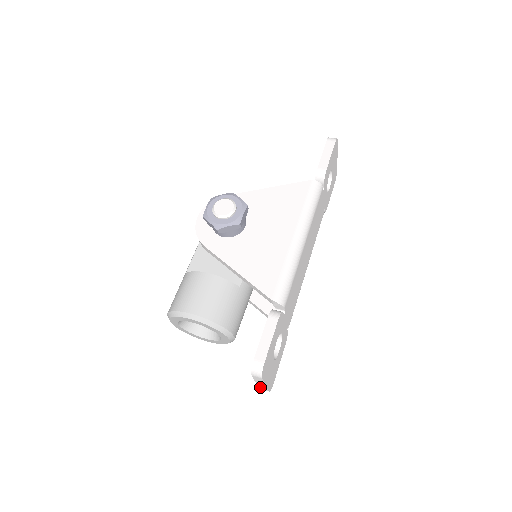
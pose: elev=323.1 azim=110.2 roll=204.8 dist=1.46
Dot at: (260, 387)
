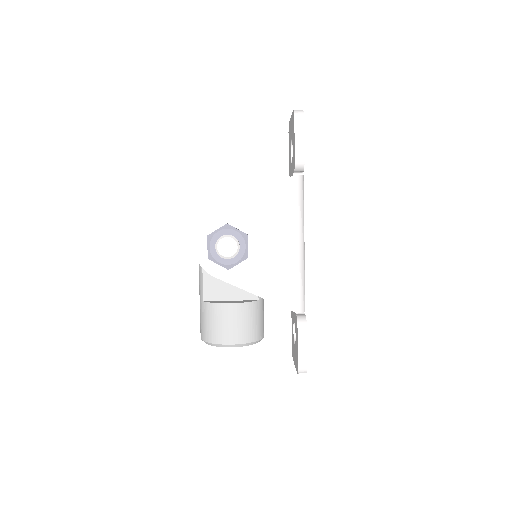
Dot at: occluded
